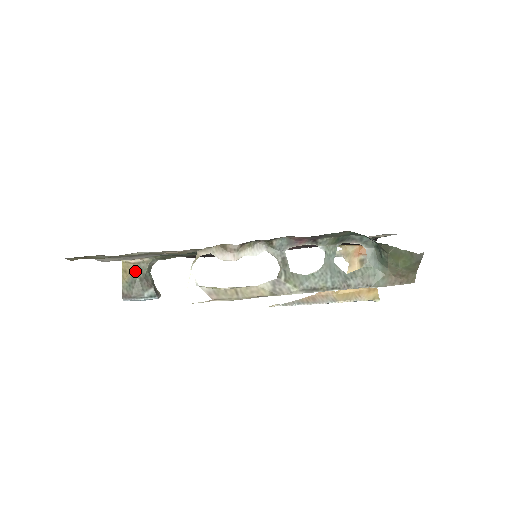
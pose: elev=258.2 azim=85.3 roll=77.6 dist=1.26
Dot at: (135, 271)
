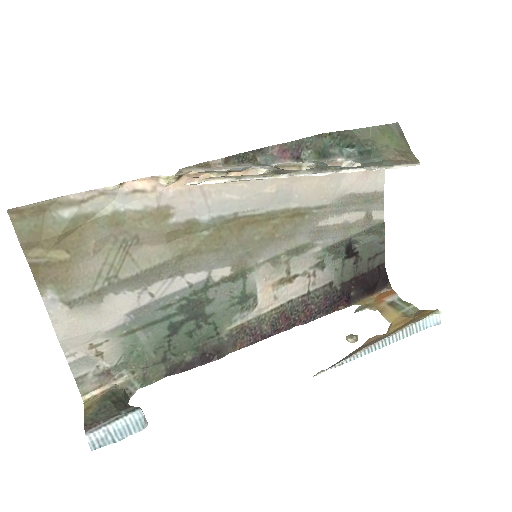
Dot at: (104, 398)
